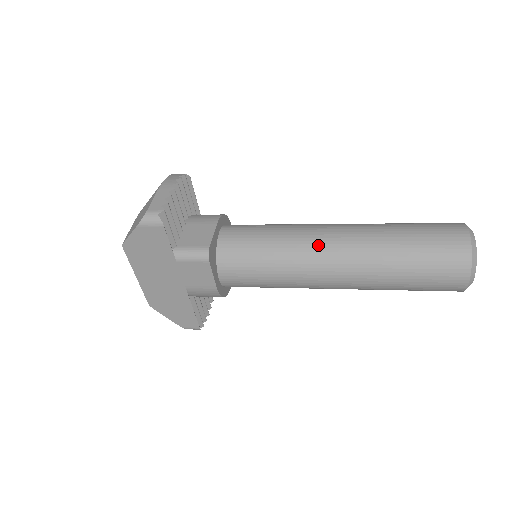
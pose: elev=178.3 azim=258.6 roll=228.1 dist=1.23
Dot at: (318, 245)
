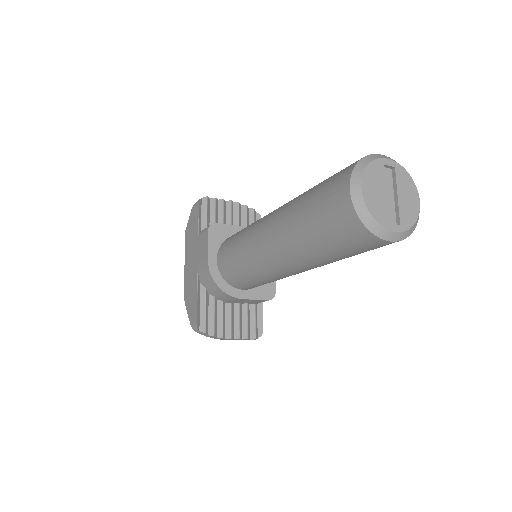
Dot at: occluded
